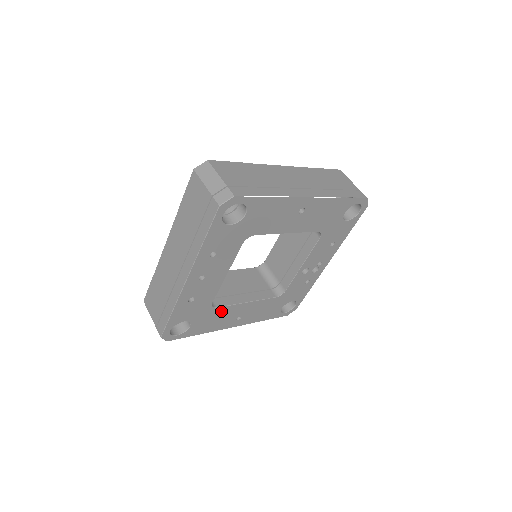
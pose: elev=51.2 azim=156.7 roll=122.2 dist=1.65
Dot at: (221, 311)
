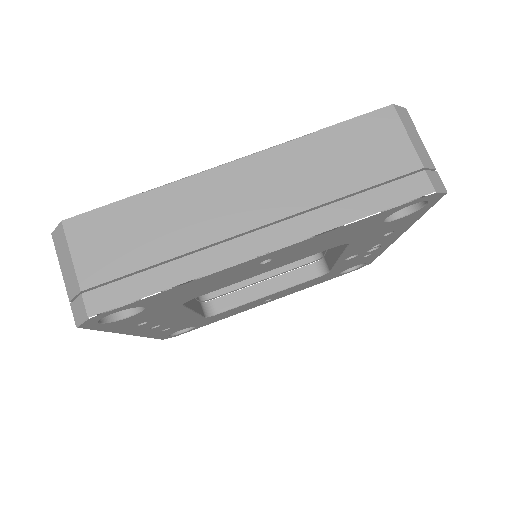
Dot at: (230, 310)
